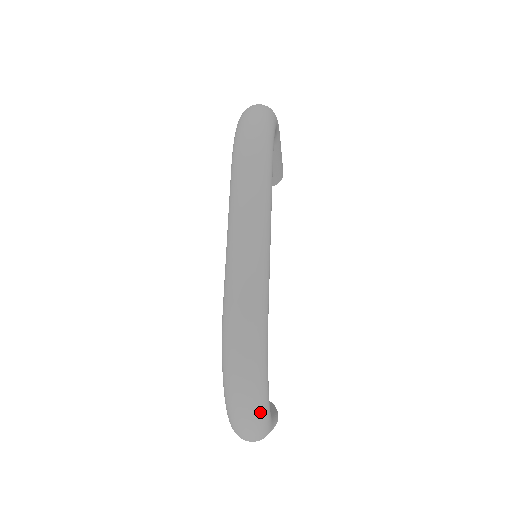
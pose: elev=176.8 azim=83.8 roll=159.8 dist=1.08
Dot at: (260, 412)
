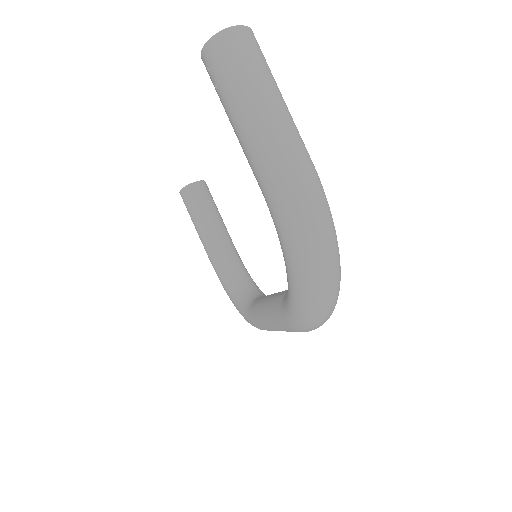
Dot at: occluded
